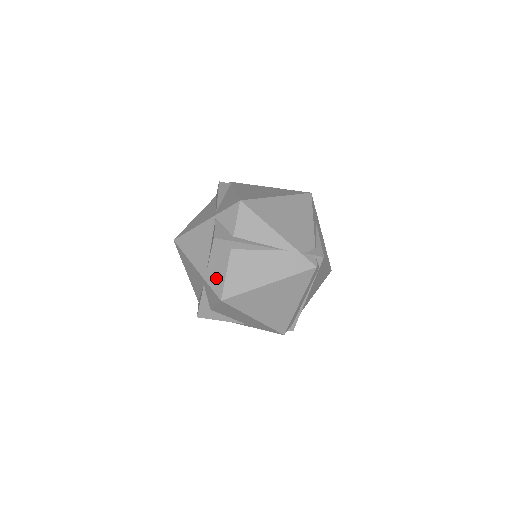
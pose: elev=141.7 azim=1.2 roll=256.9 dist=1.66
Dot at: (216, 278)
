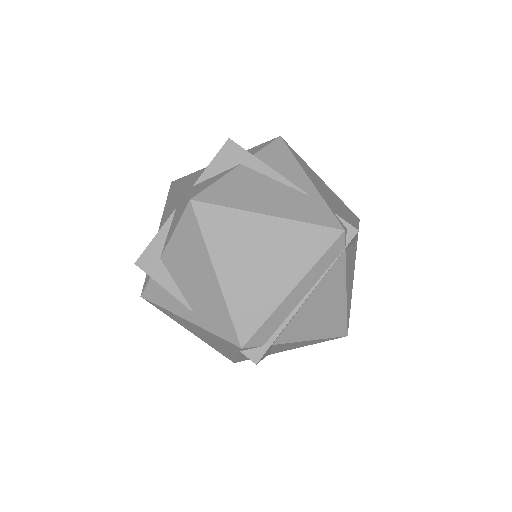
Dot at: (200, 186)
